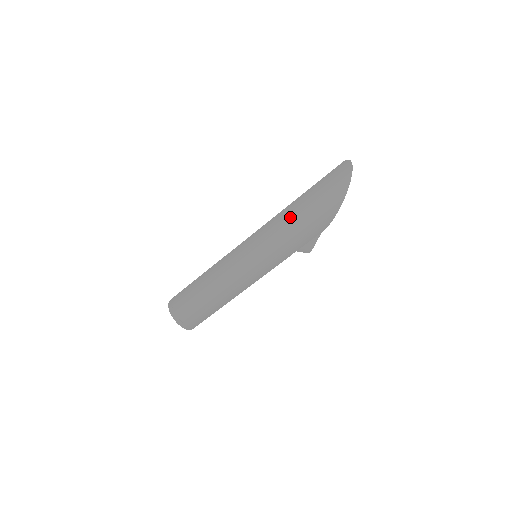
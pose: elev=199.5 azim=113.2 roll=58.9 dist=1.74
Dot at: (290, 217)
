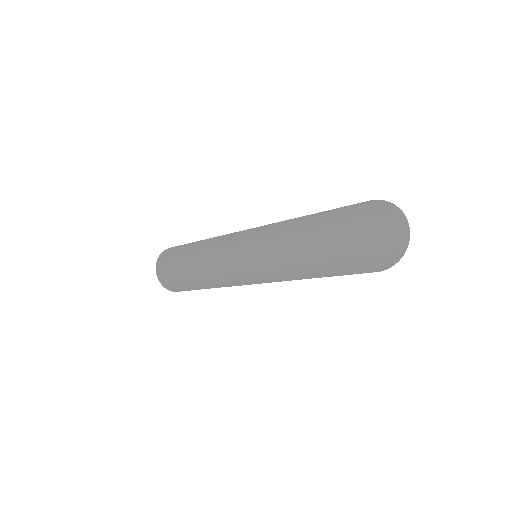
Dot at: (298, 260)
